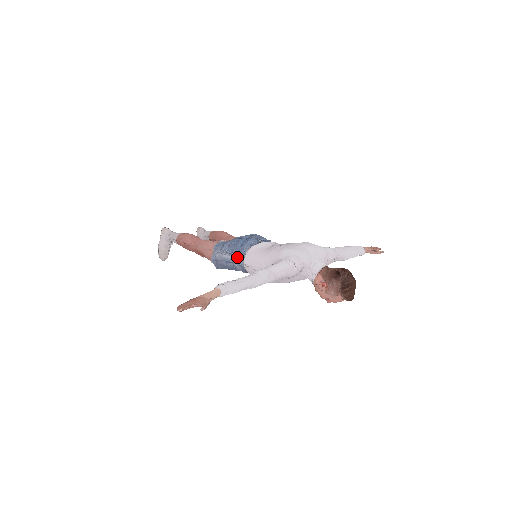
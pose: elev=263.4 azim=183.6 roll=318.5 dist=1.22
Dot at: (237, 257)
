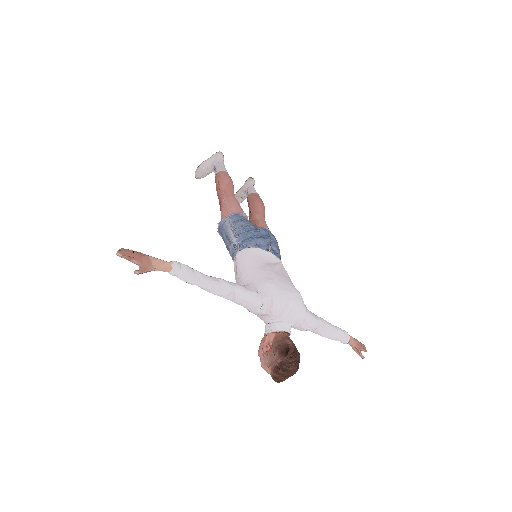
Dot at: (237, 243)
